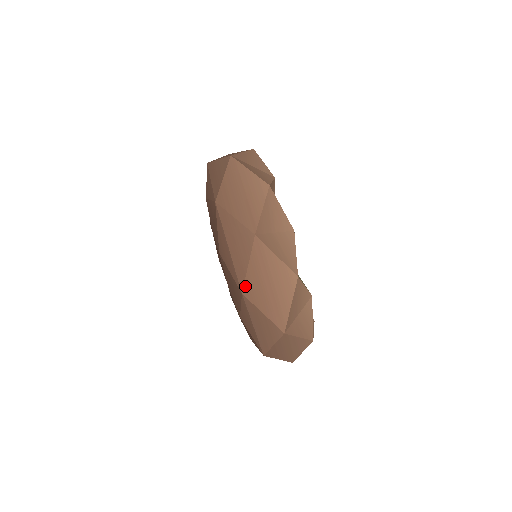
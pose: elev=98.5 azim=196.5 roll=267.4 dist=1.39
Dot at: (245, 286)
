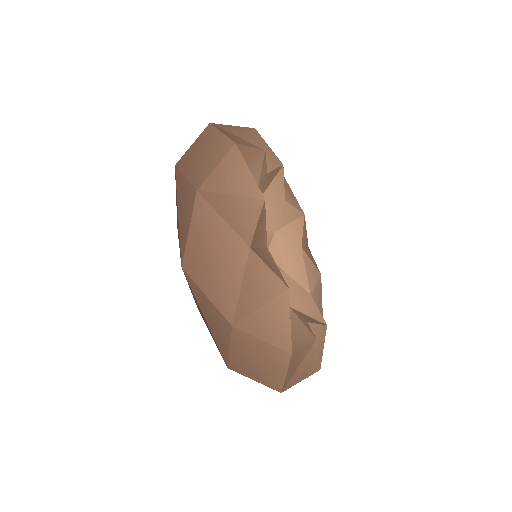
Dot at: (185, 257)
